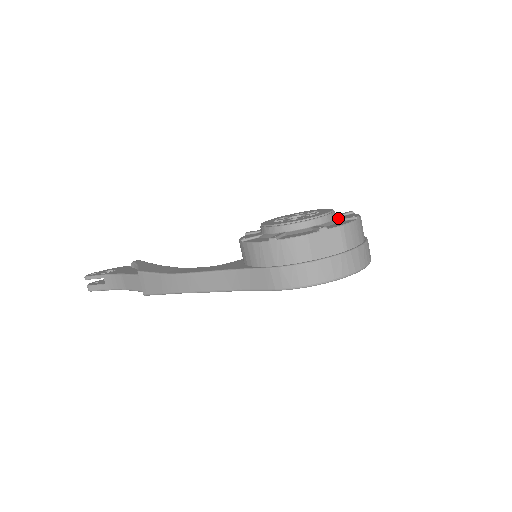
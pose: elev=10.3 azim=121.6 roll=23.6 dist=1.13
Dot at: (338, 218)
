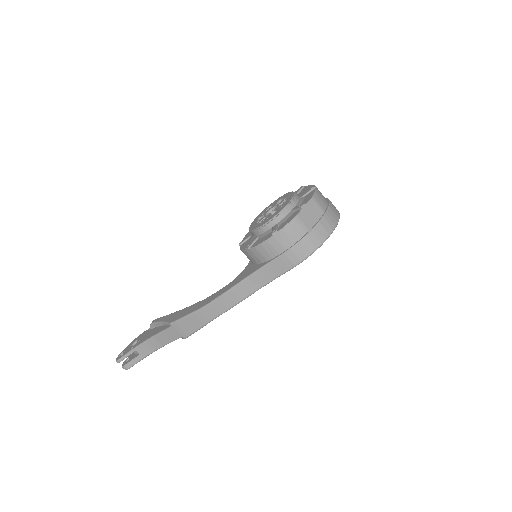
Dot at: (301, 195)
